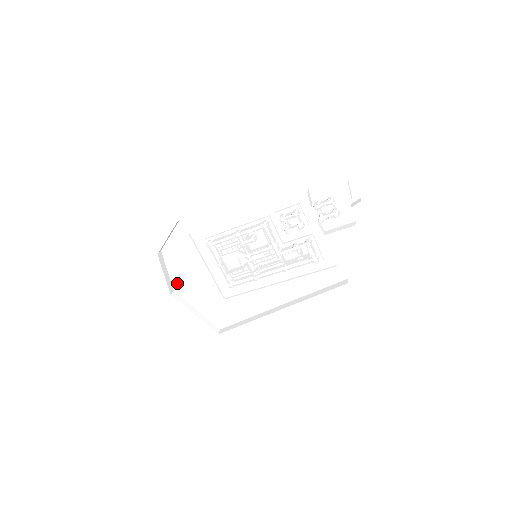
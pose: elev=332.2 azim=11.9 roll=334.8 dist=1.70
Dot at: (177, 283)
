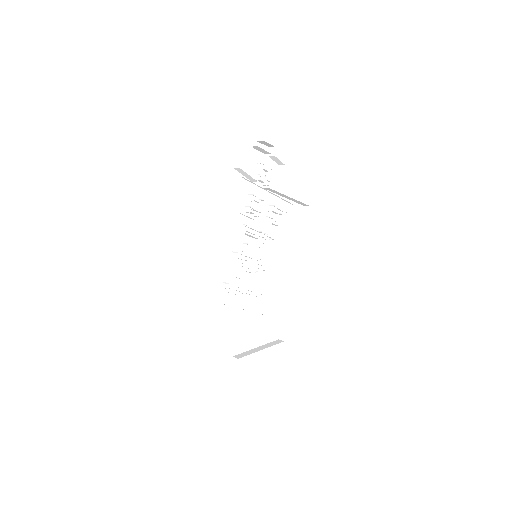
Dot at: (230, 348)
